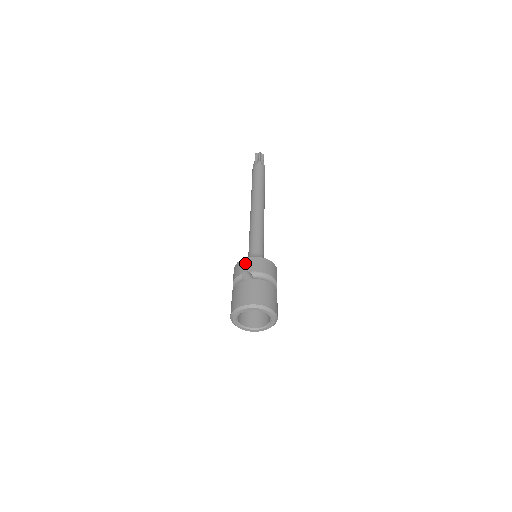
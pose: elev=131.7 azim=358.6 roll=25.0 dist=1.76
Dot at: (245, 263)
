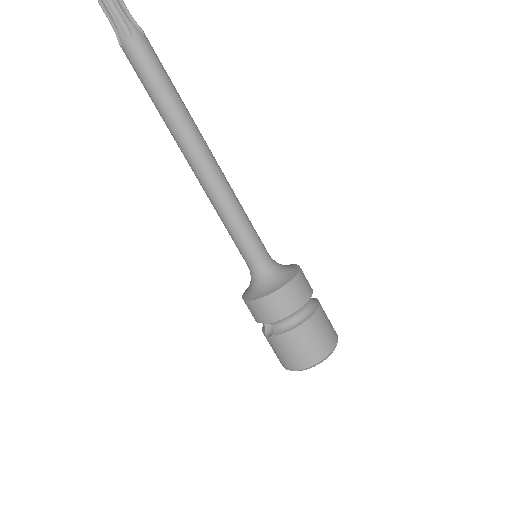
Dot at: (251, 310)
